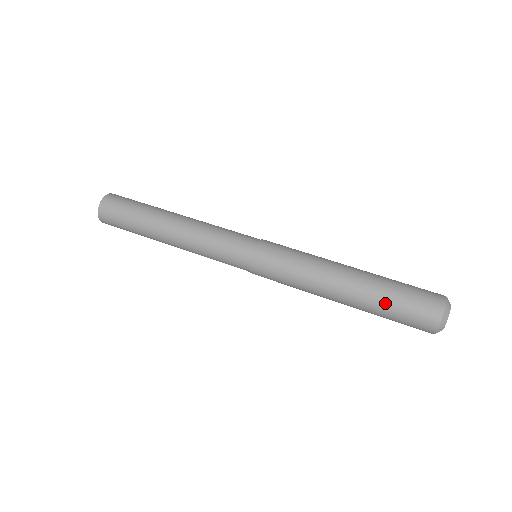
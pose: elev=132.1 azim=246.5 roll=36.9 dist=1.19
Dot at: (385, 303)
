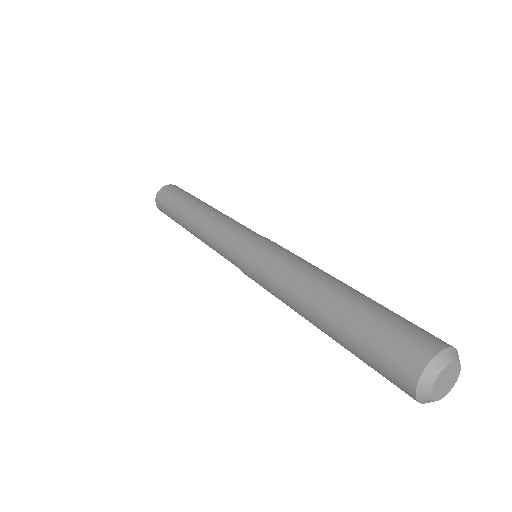
Dot at: (355, 328)
